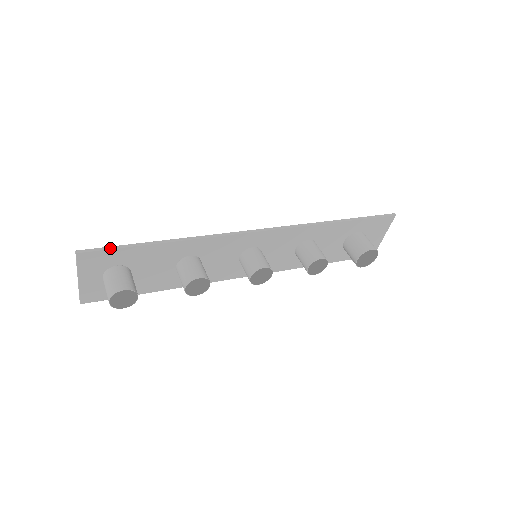
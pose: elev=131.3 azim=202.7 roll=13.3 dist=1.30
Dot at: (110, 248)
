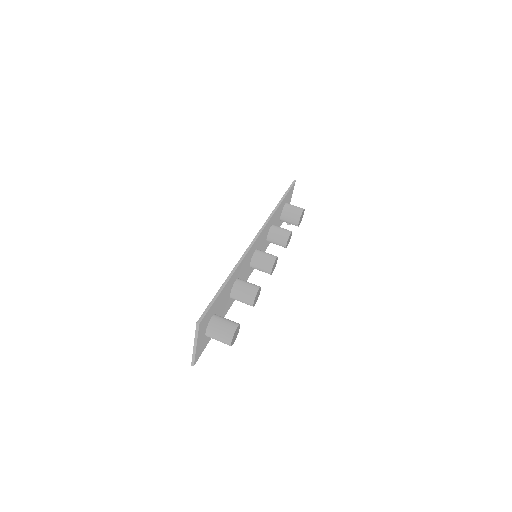
Dot at: (210, 306)
